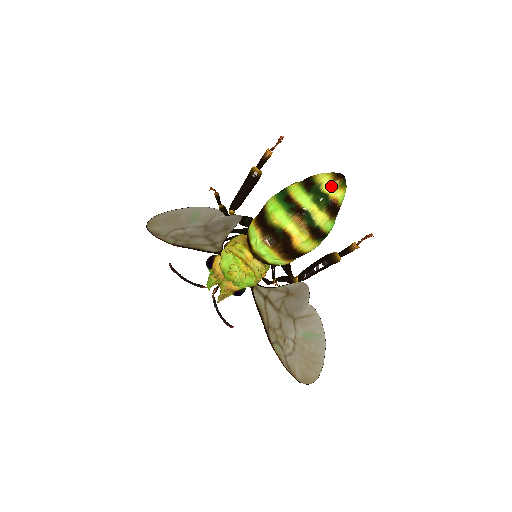
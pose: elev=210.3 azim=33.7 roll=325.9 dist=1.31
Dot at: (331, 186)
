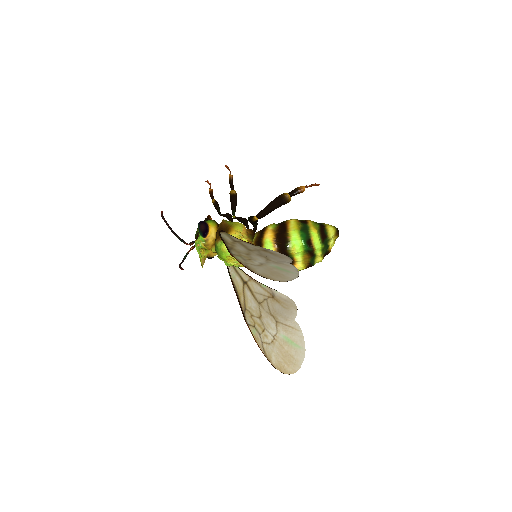
Dot at: (333, 241)
